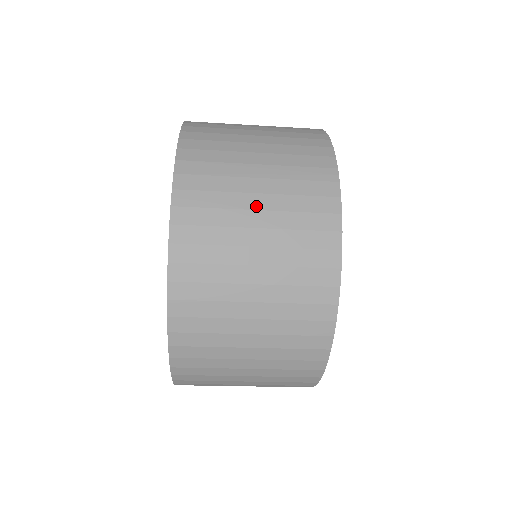
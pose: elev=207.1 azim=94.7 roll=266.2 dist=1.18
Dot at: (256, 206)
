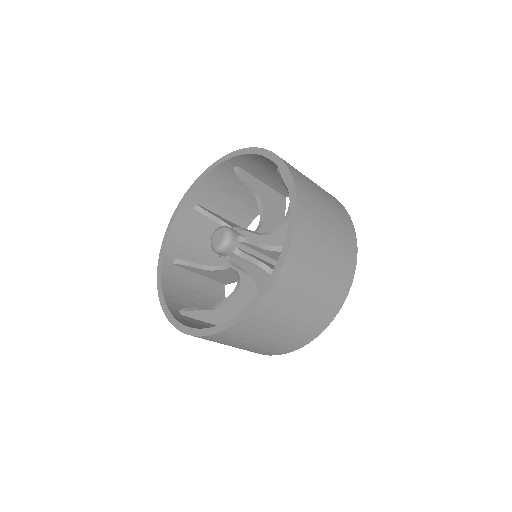
Dot at: (326, 254)
